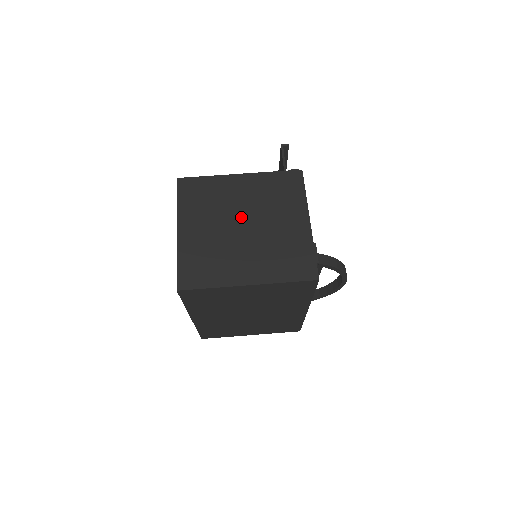
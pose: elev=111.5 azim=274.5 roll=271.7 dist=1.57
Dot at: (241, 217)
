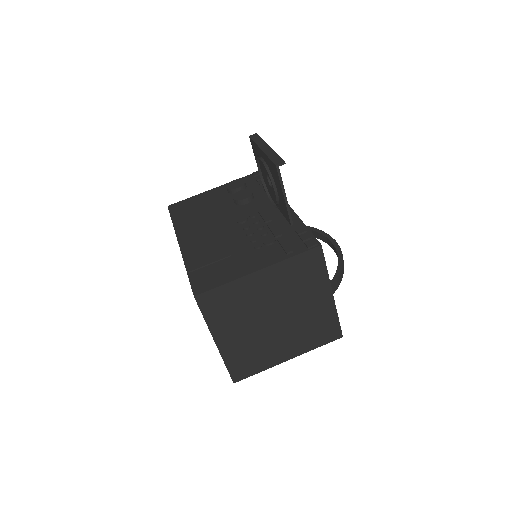
Dot at: (271, 312)
